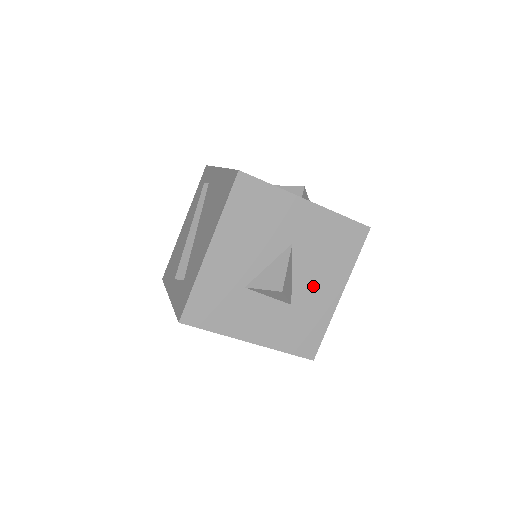
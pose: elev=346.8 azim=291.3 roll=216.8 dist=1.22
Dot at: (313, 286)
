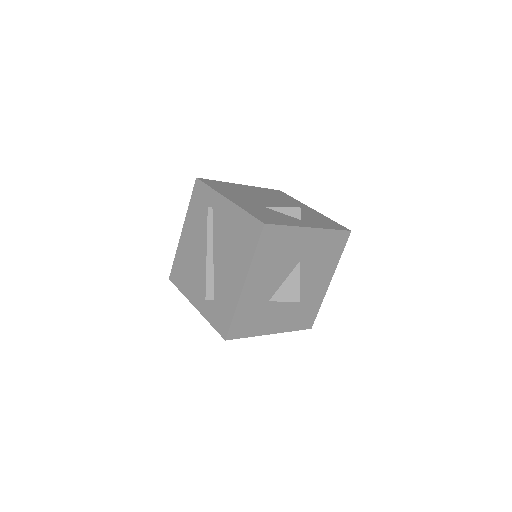
Dot at: (313, 283)
